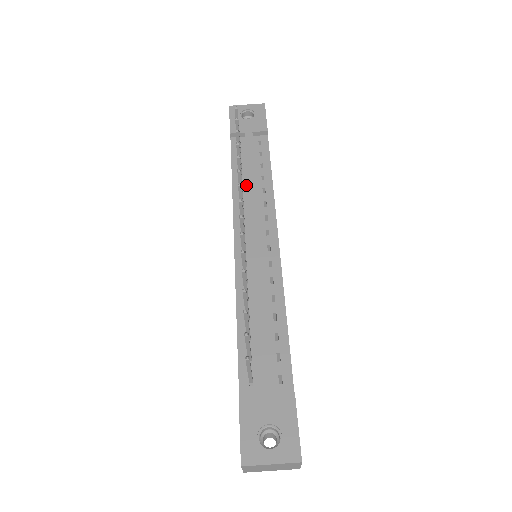
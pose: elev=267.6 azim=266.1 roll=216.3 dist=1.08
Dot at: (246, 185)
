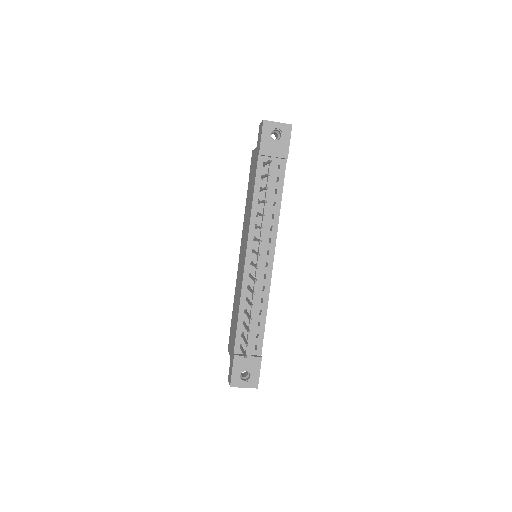
Dot at: (262, 208)
